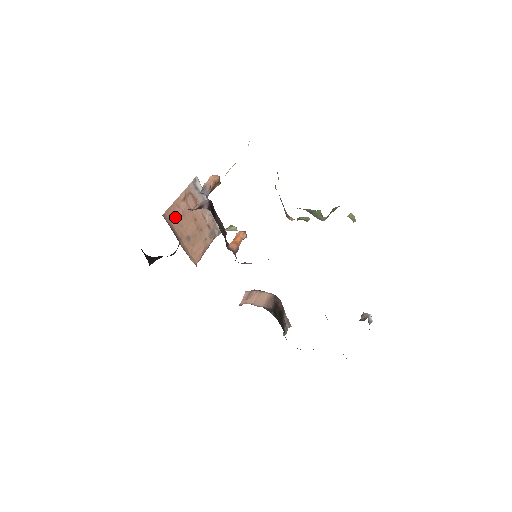
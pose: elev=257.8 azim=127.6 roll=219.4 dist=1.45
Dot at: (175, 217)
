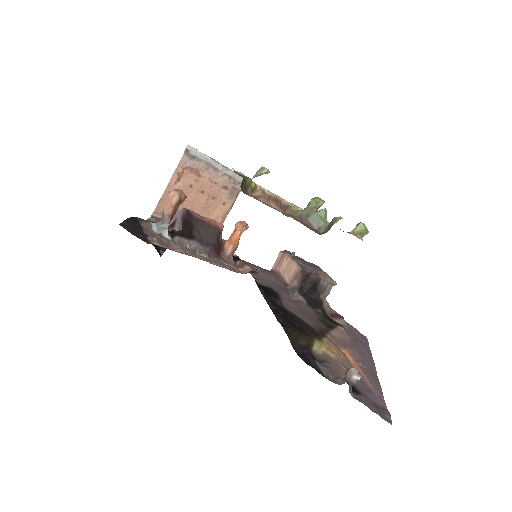
Dot at: occluded
